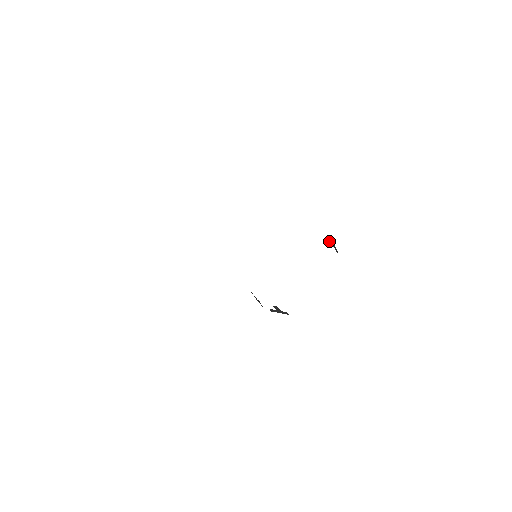
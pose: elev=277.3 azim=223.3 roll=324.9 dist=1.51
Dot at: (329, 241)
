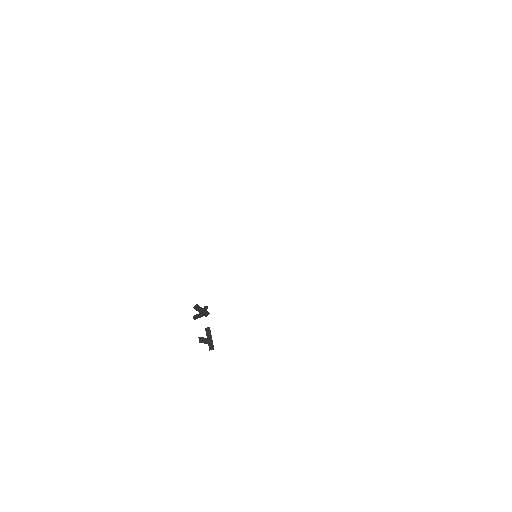
Dot at: (201, 338)
